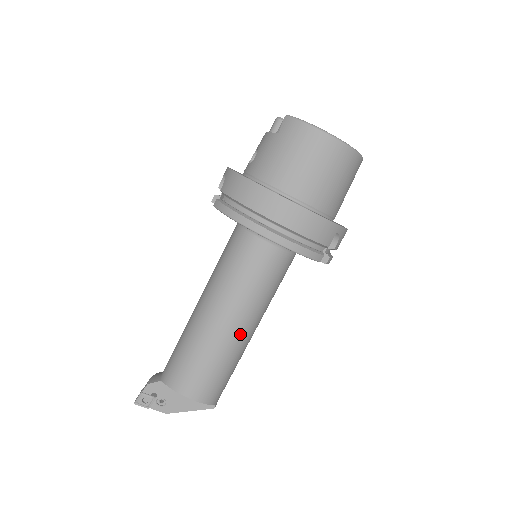
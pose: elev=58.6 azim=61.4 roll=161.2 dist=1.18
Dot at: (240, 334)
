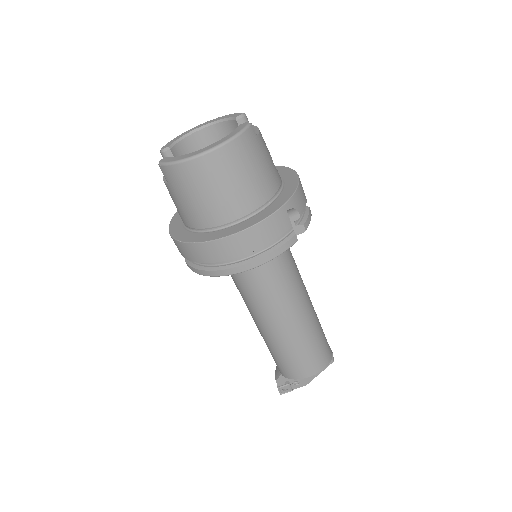
Dot at: (297, 320)
